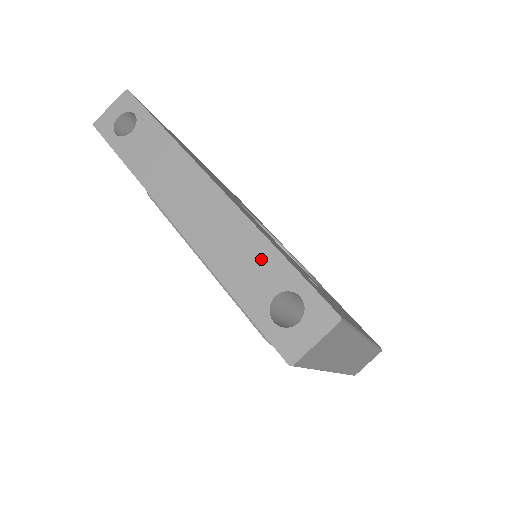
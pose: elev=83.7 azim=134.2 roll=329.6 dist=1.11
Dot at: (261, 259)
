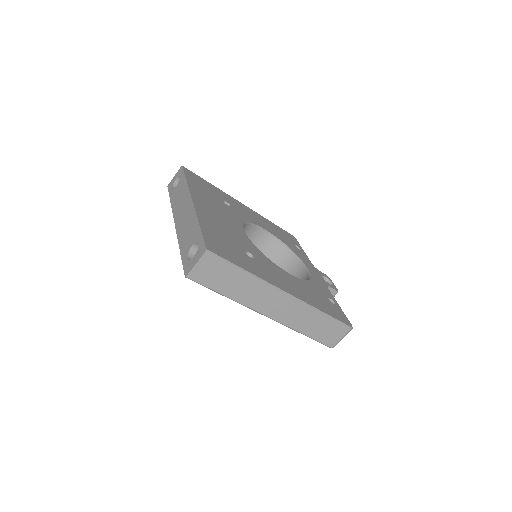
Dot at: (193, 231)
